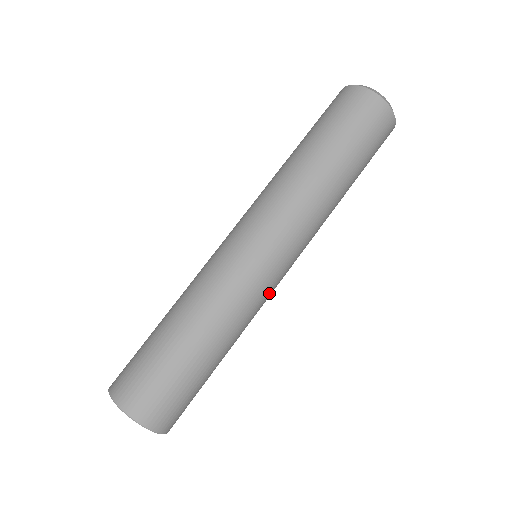
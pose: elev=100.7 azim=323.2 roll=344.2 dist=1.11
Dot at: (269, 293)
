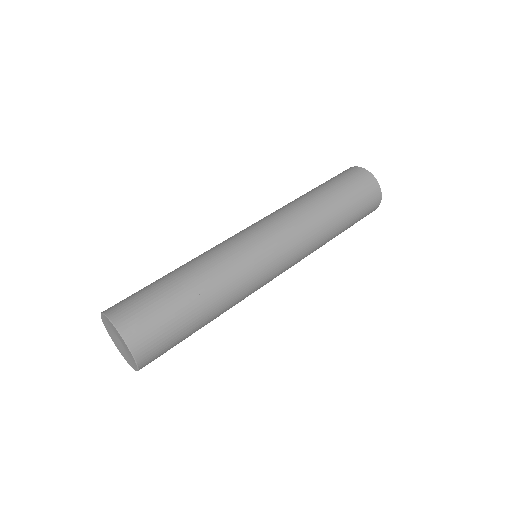
Dot at: occluded
